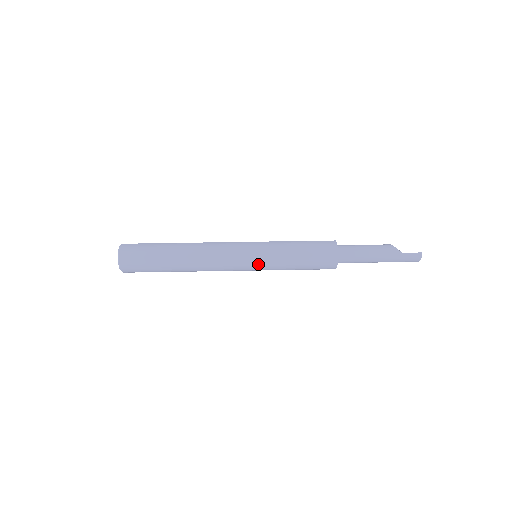
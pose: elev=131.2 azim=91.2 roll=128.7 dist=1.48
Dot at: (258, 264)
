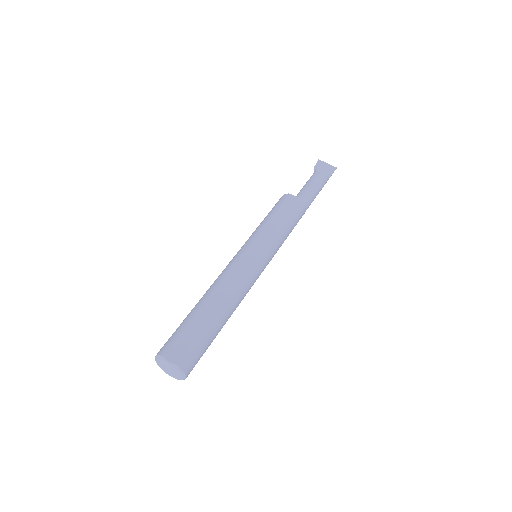
Dot at: occluded
